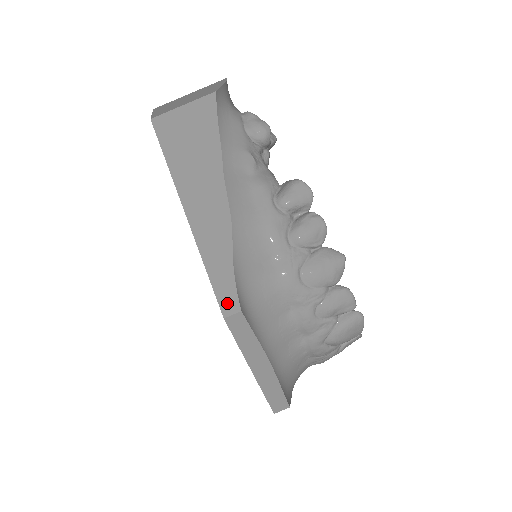
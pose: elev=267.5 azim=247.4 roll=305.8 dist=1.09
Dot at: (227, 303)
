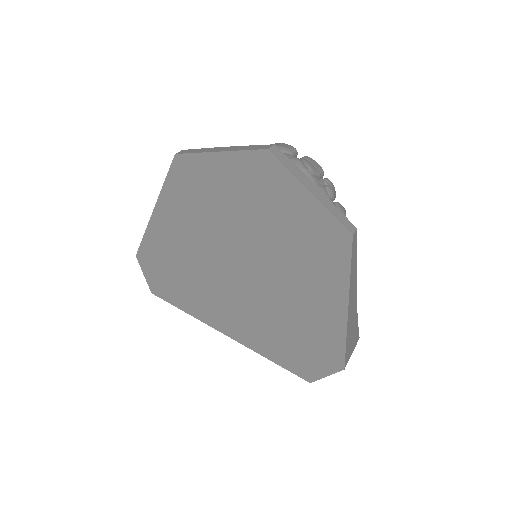
Dot at: (176, 159)
